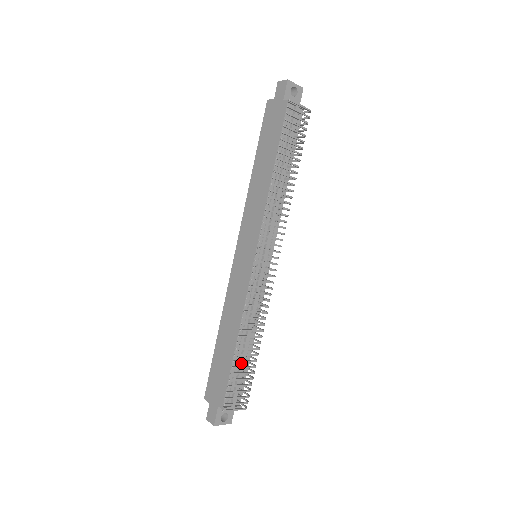
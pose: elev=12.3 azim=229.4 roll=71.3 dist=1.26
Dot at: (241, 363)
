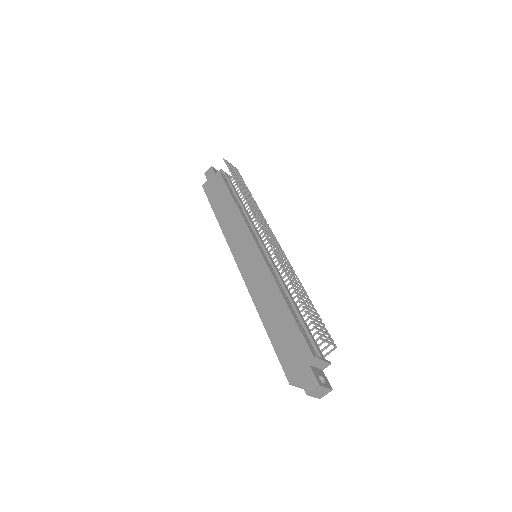
Dot at: (302, 320)
